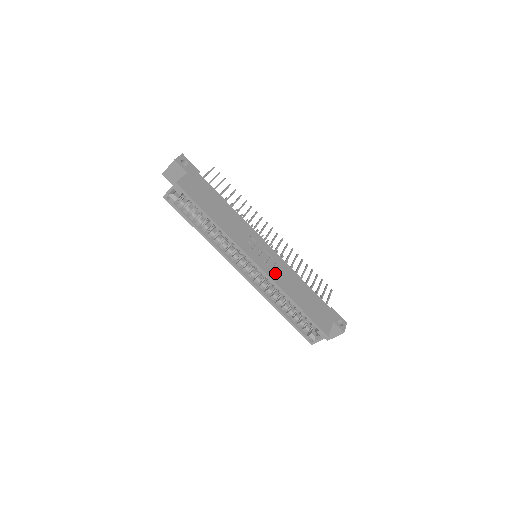
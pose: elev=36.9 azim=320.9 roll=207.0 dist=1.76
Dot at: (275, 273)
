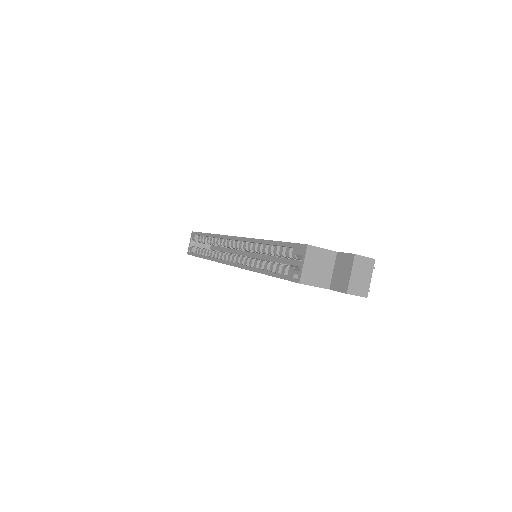
Dot at: occluded
